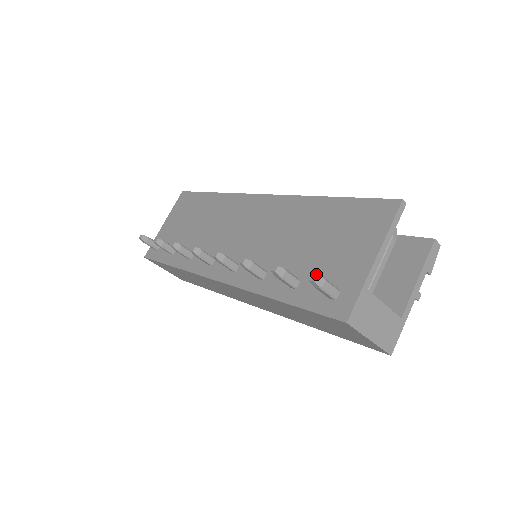
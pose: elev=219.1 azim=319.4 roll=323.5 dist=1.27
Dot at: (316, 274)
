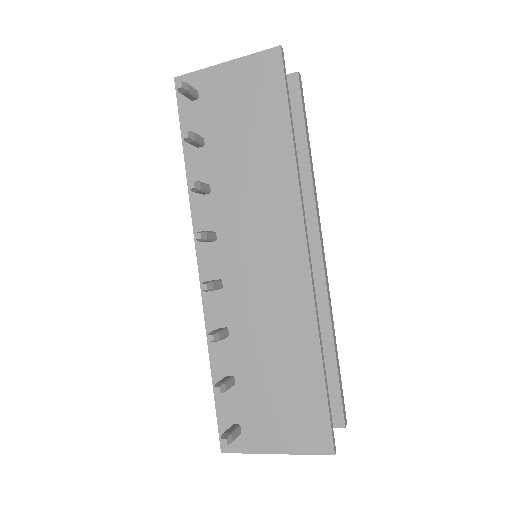
Dot at: (245, 400)
